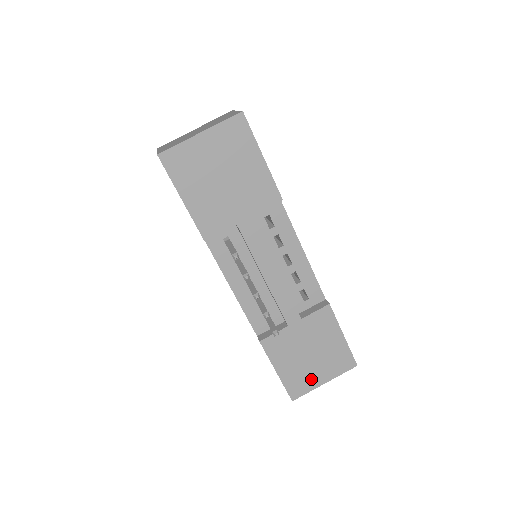
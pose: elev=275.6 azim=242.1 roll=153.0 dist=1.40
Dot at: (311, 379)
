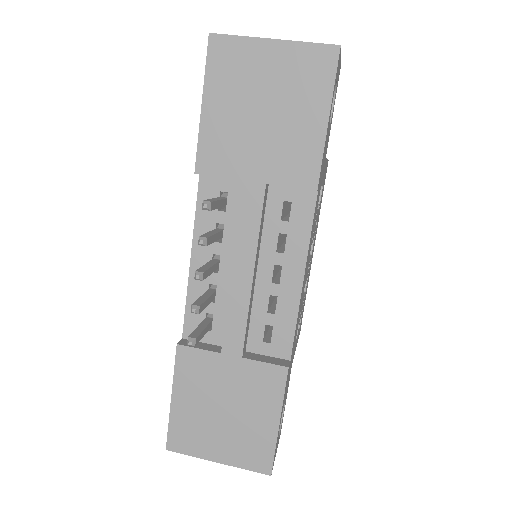
Dot at: (205, 442)
